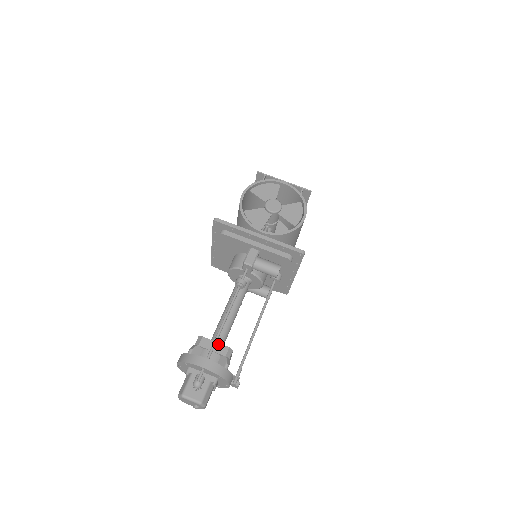
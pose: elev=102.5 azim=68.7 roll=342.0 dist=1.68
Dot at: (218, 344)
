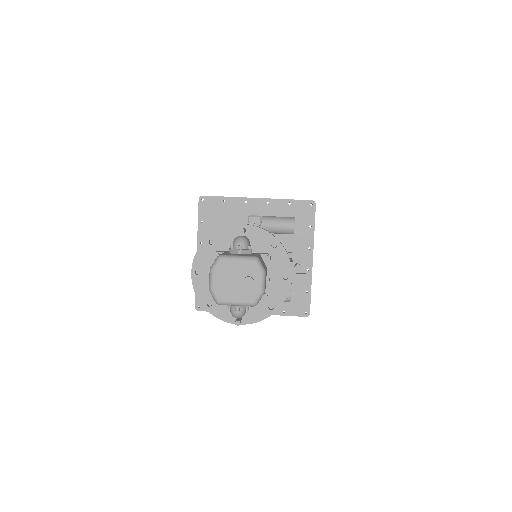
Dot at: occluded
